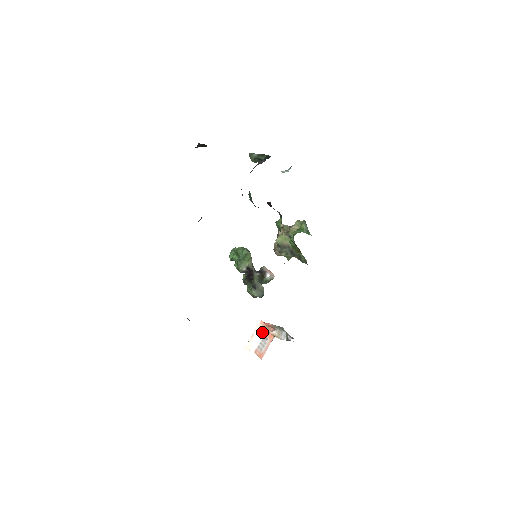
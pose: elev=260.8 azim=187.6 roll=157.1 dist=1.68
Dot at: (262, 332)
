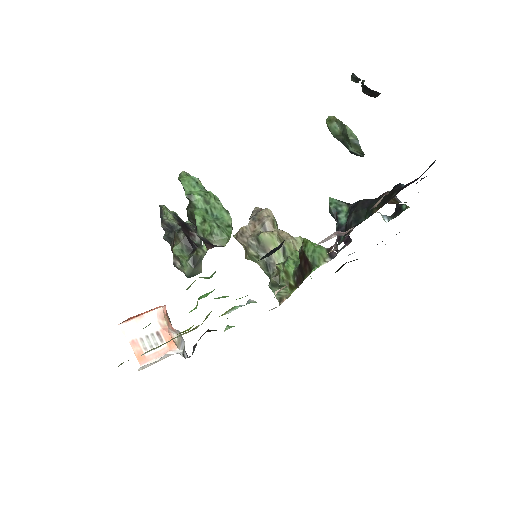
Dot at: (158, 323)
